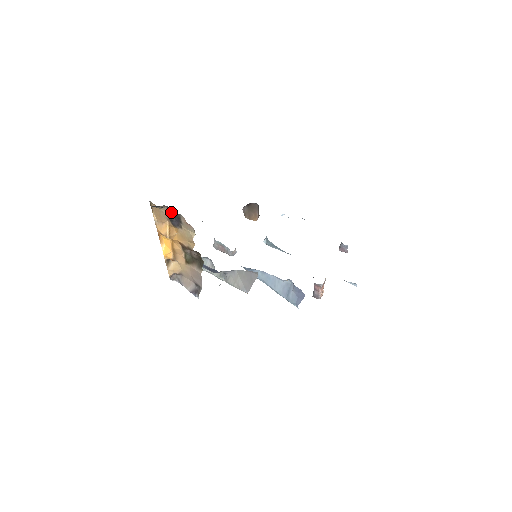
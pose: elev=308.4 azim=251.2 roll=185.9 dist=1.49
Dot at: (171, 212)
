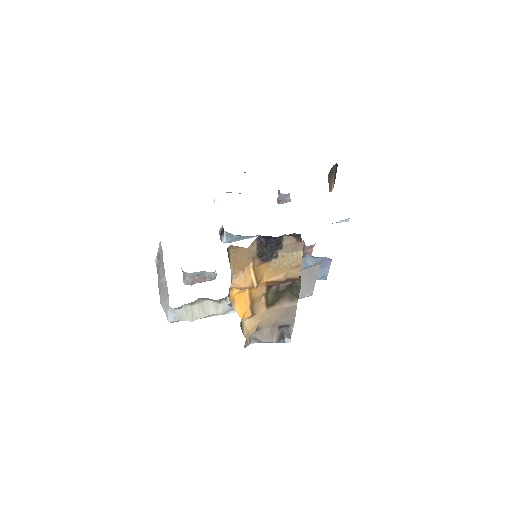
Dot at: (264, 242)
